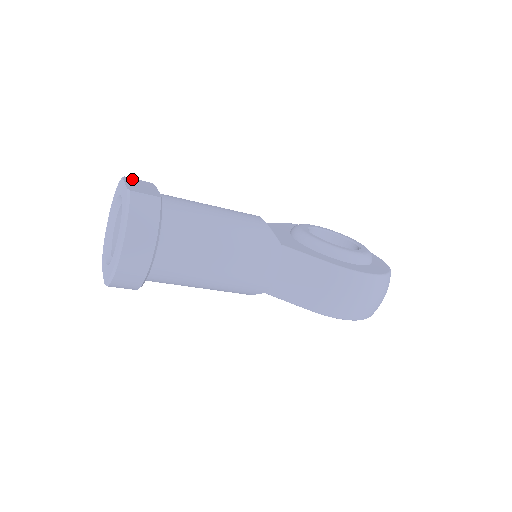
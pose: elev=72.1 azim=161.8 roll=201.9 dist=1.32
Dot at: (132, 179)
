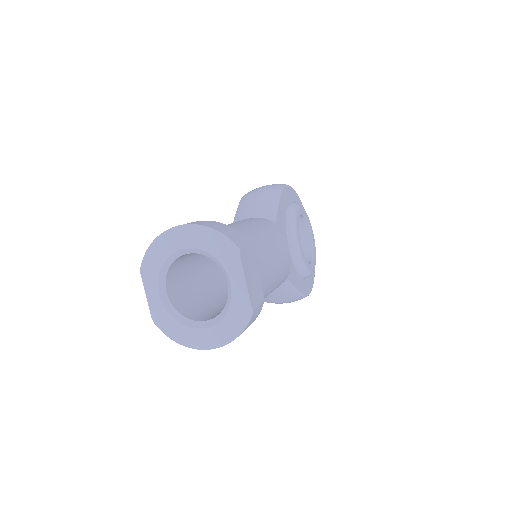
Dot at: (245, 254)
